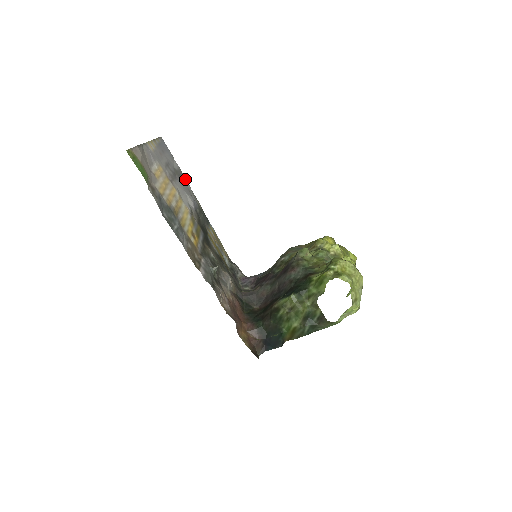
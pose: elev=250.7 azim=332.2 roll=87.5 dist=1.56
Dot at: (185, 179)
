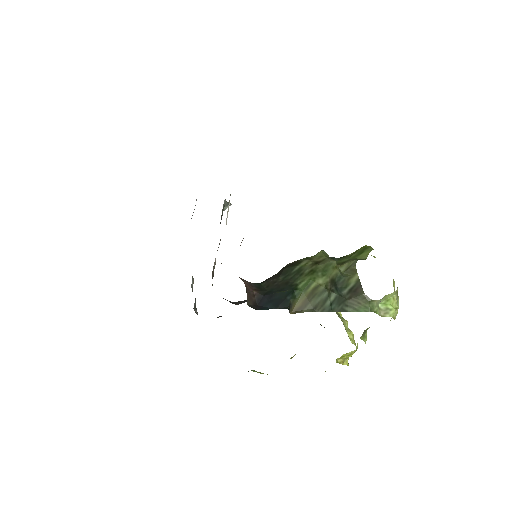
Dot at: occluded
